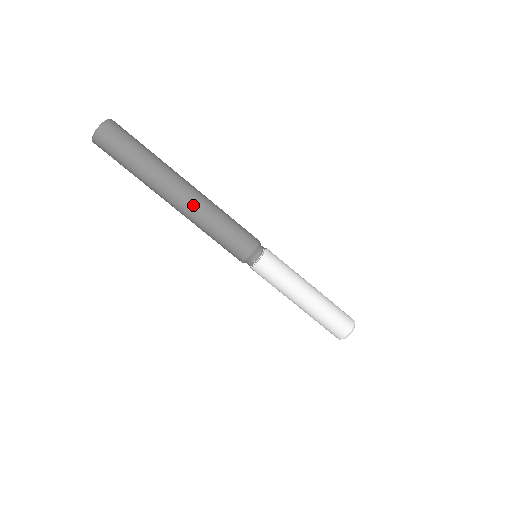
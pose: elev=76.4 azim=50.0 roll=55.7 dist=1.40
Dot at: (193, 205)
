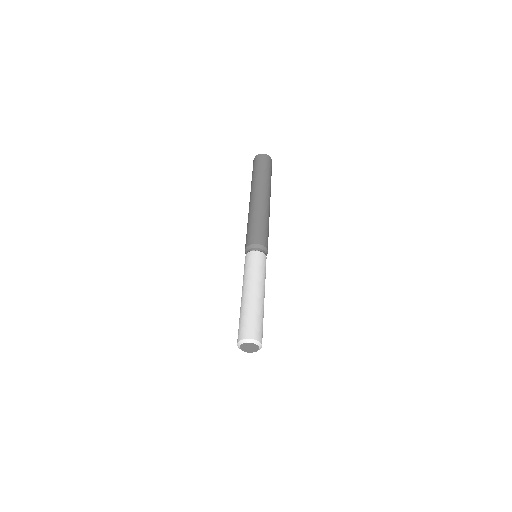
Dot at: (259, 203)
